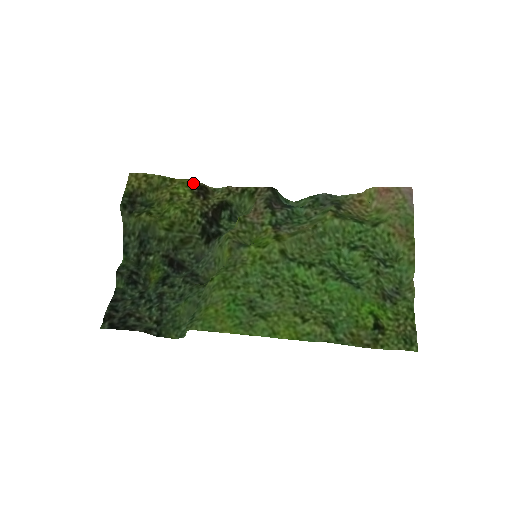
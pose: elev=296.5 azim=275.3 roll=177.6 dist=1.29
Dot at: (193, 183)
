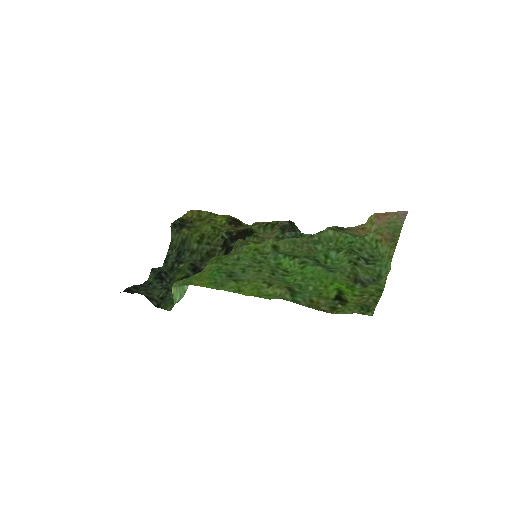
Dot at: (231, 217)
